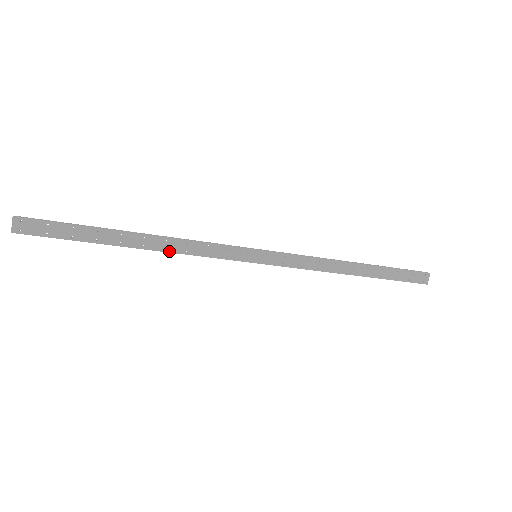
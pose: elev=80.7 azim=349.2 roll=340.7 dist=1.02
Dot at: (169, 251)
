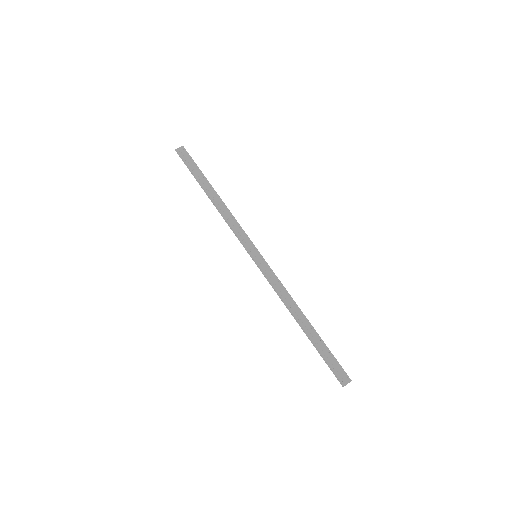
Dot at: (221, 212)
